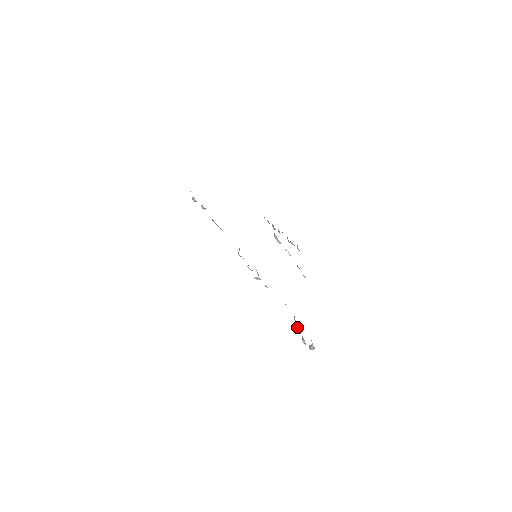
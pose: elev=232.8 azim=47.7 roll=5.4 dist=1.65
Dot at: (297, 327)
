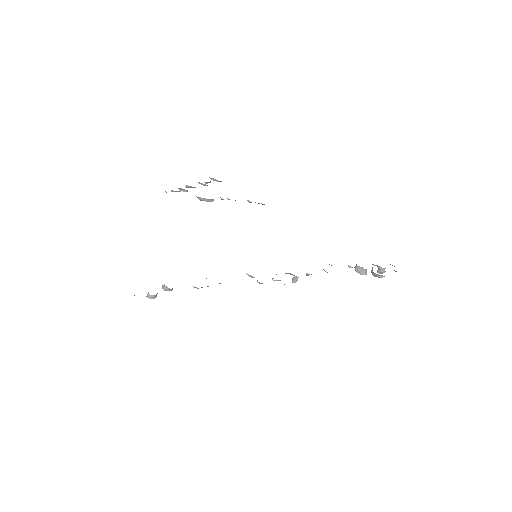
Dot at: (359, 271)
